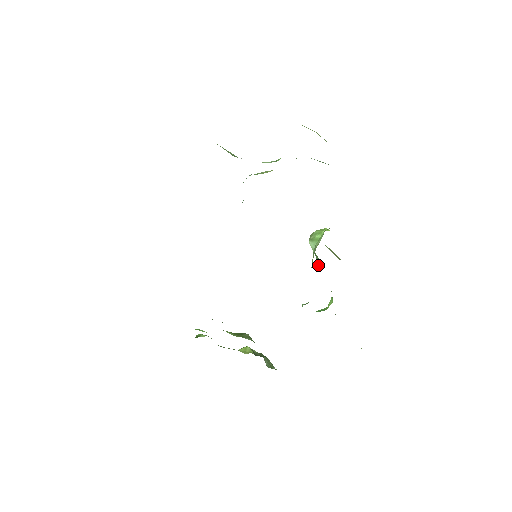
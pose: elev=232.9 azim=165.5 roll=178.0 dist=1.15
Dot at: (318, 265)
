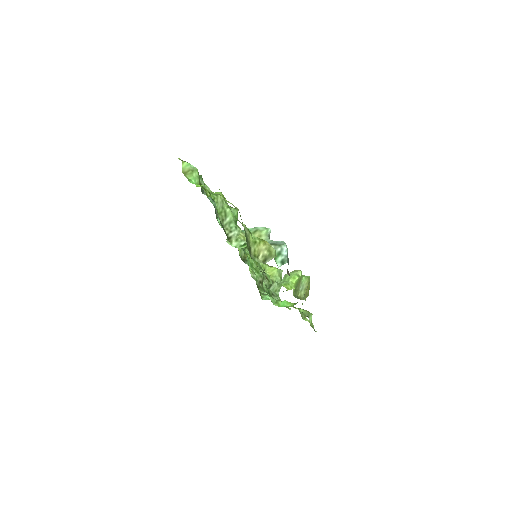
Dot at: occluded
